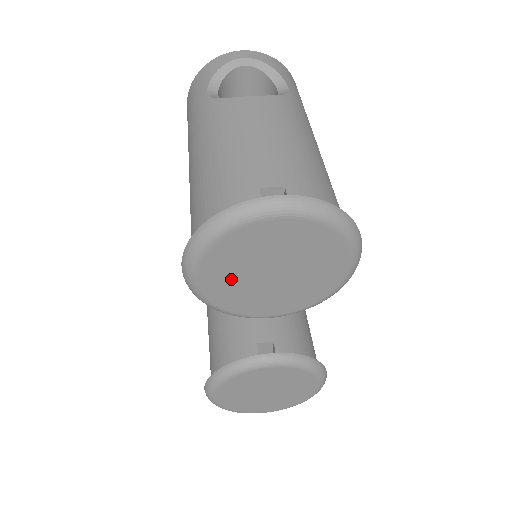
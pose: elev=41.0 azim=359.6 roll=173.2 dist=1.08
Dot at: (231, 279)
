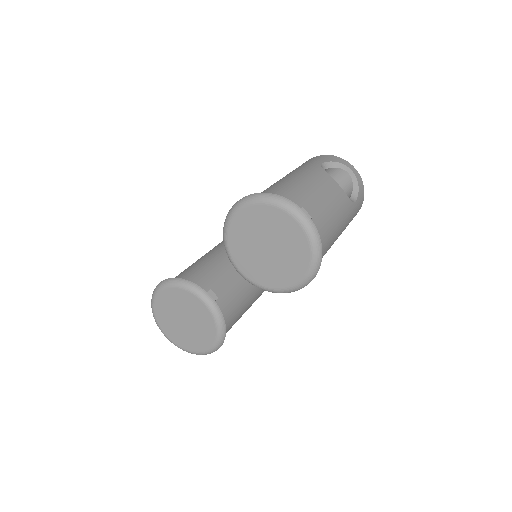
Dot at: (249, 230)
